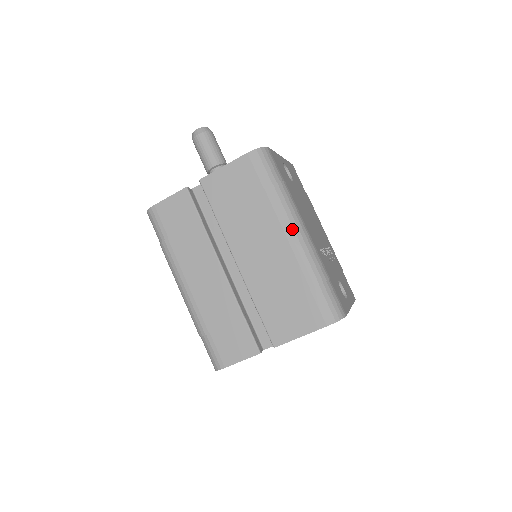
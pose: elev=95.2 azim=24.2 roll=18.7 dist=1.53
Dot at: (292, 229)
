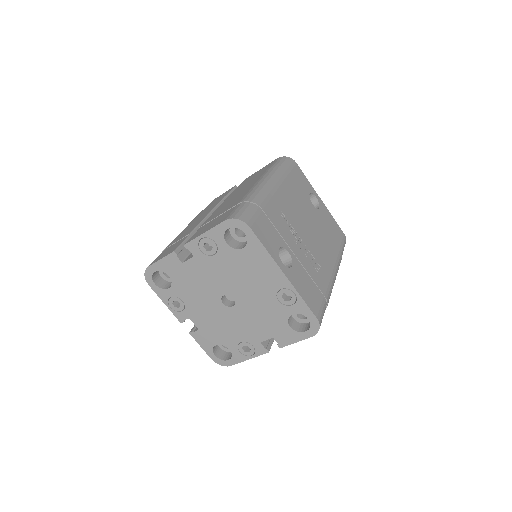
Dot at: (263, 180)
